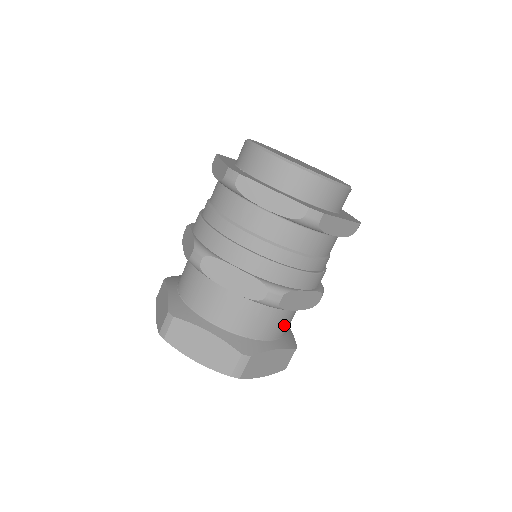
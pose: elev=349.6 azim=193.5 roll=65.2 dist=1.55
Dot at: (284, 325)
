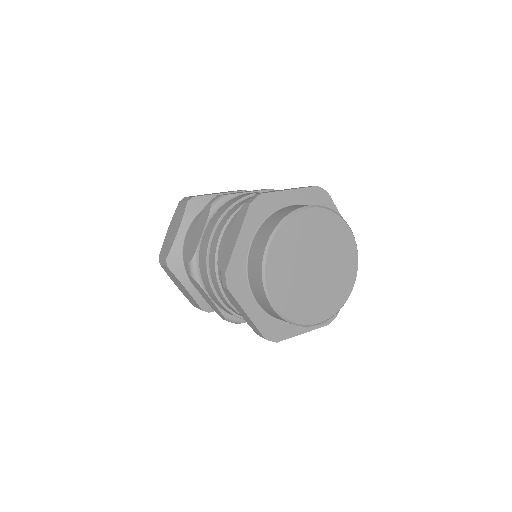
Dot at: occluded
